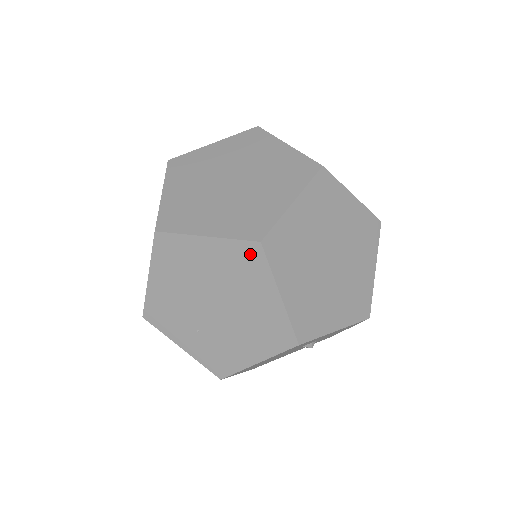
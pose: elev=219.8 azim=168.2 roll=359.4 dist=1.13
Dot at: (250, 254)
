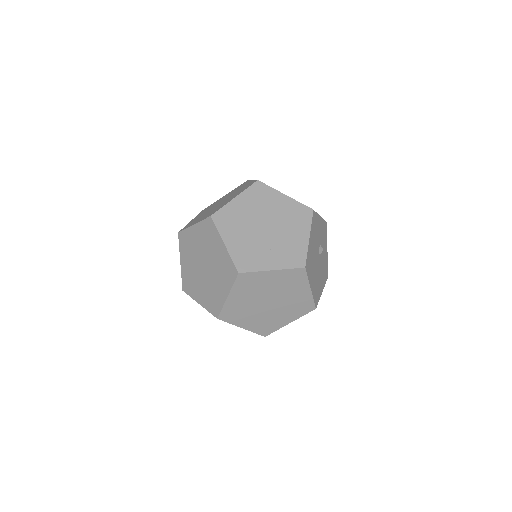
Dot at: (259, 188)
